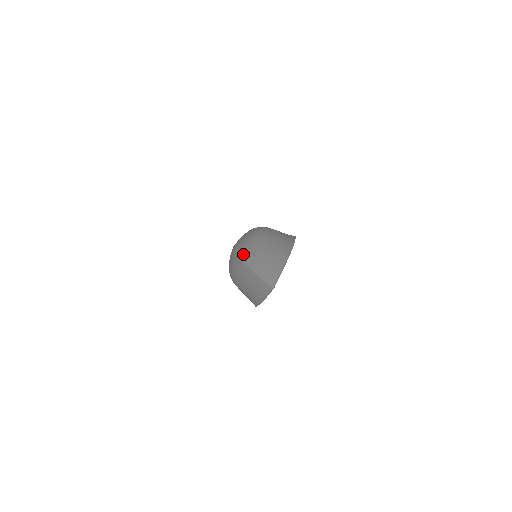
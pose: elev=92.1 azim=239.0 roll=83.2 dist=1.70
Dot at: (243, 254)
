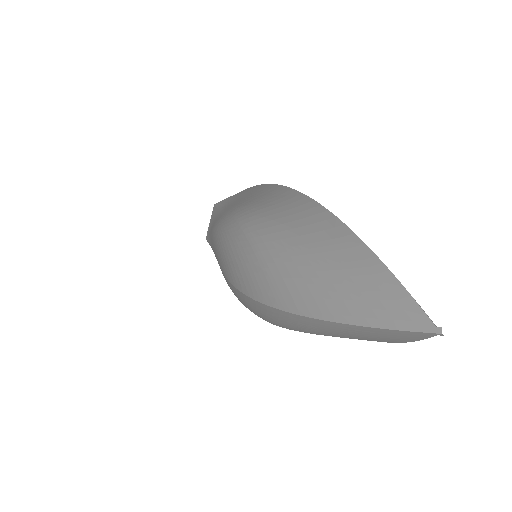
Dot at: (284, 300)
